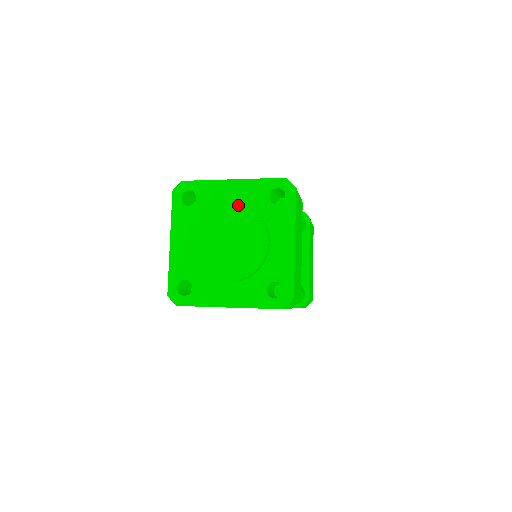
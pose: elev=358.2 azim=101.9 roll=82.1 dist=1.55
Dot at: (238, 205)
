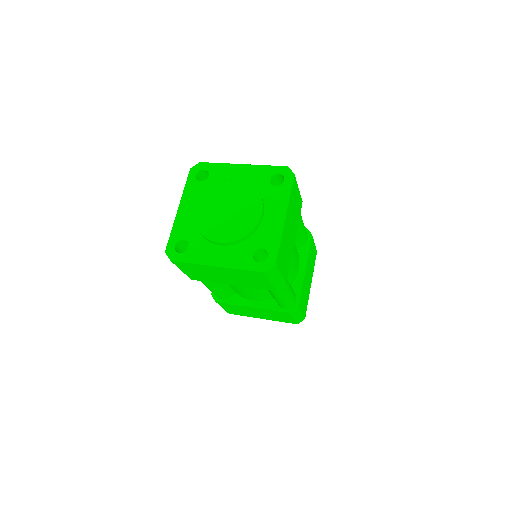
Dot at: (242, 182)
